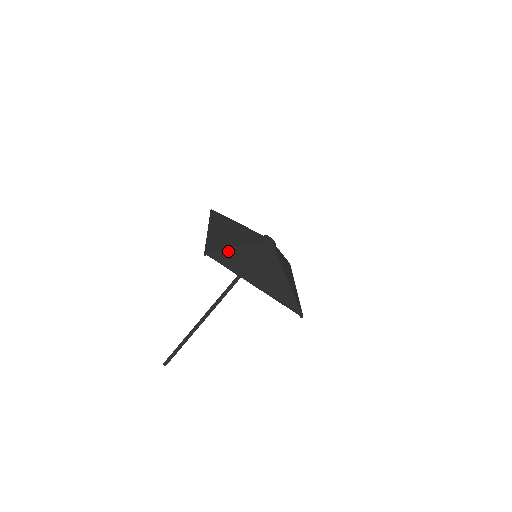
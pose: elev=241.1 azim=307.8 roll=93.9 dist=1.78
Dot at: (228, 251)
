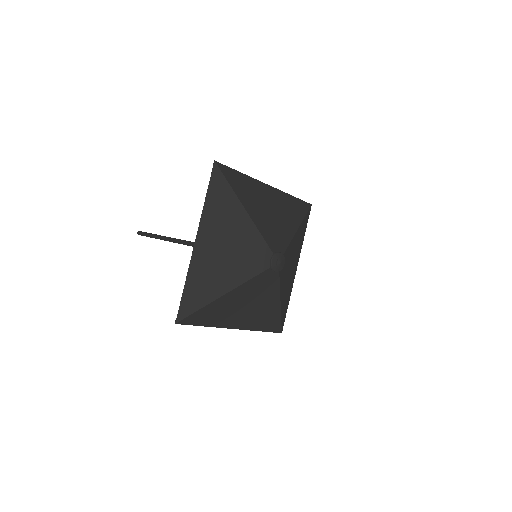
Dot at: (210, 306)
